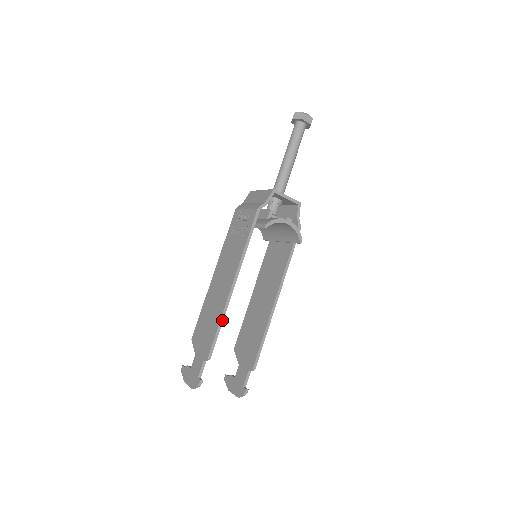
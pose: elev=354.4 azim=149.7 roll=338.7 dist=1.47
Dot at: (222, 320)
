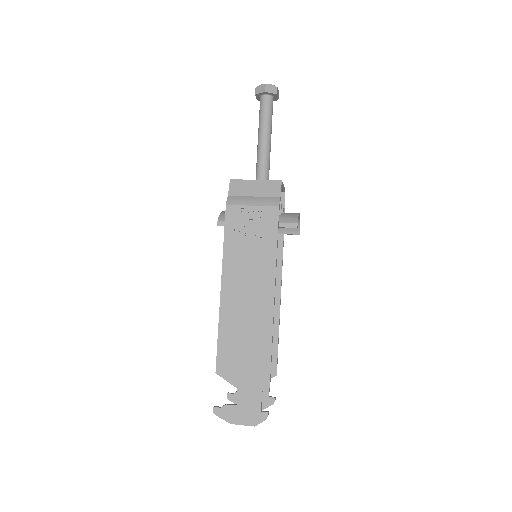
Dot at: (272, 340)
